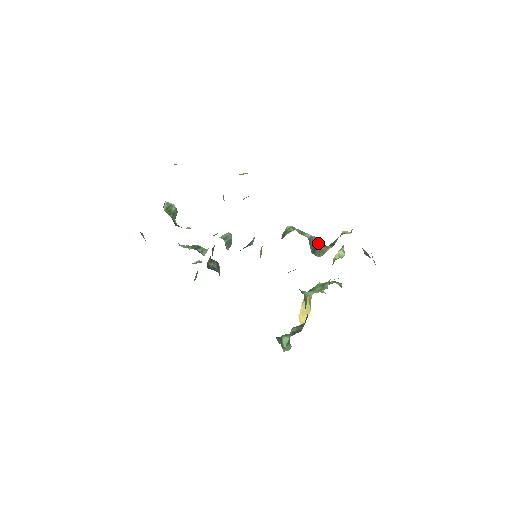
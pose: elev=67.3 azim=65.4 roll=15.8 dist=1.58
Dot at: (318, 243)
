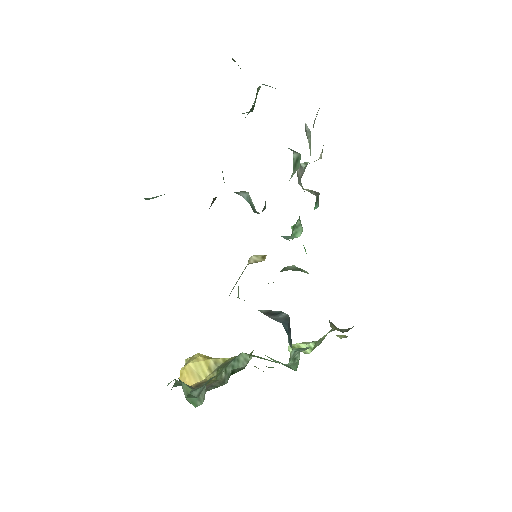
Dot at: occluded
